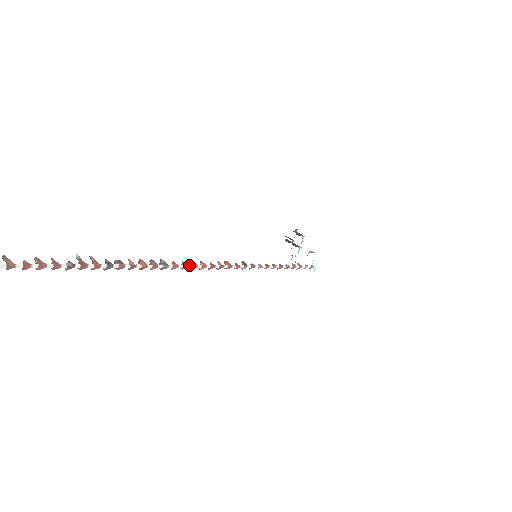
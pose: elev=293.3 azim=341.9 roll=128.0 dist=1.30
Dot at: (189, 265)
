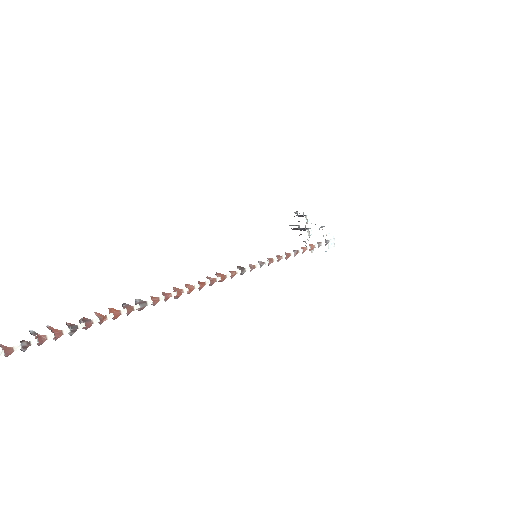
Dot at: (172, 293)
